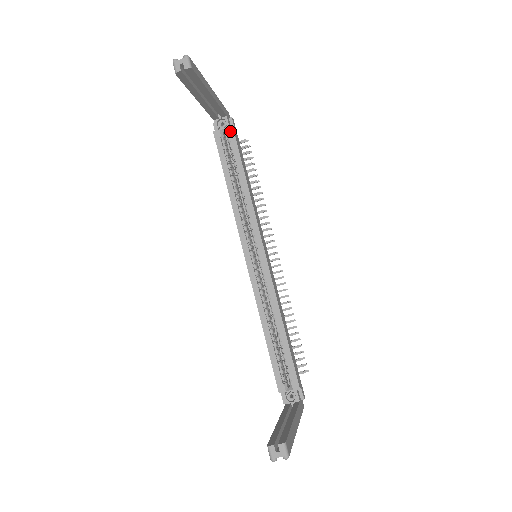
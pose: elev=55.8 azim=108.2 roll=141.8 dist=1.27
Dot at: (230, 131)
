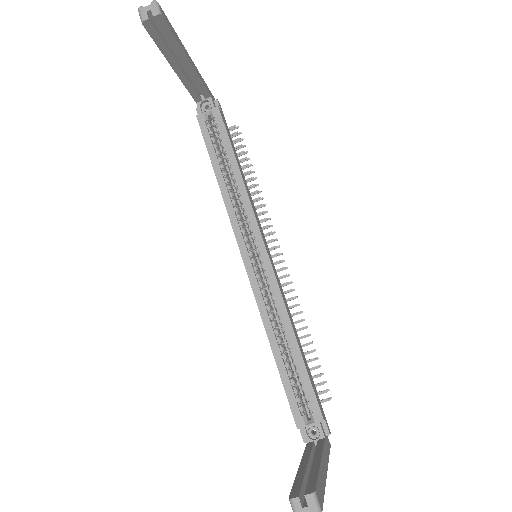
Dot at: (216, 113)
